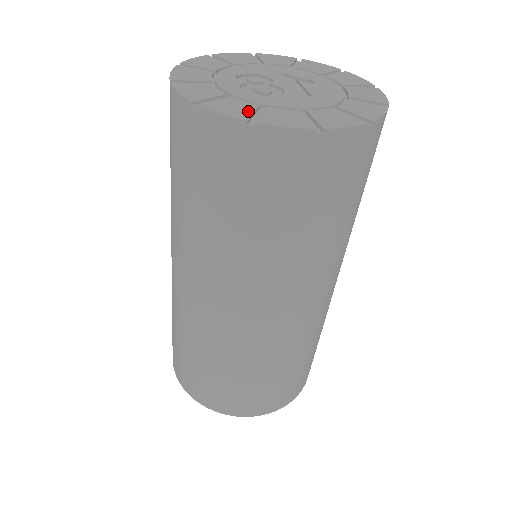
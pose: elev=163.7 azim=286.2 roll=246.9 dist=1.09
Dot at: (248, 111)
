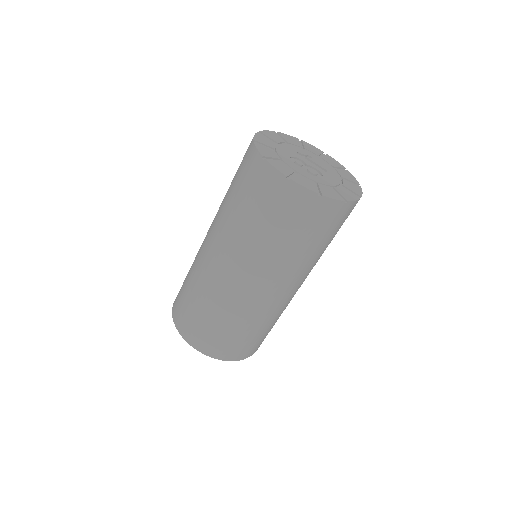
Dot at: (336, 193)
